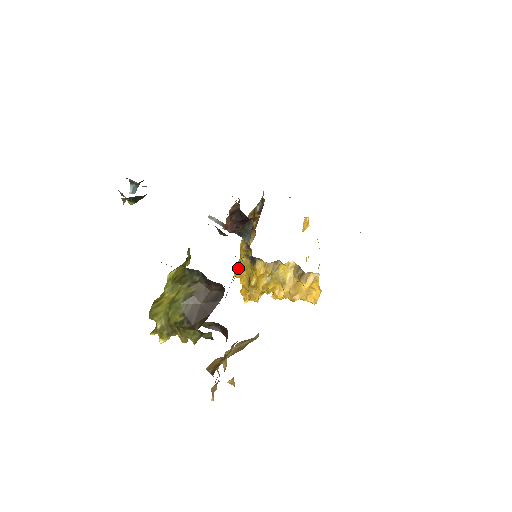
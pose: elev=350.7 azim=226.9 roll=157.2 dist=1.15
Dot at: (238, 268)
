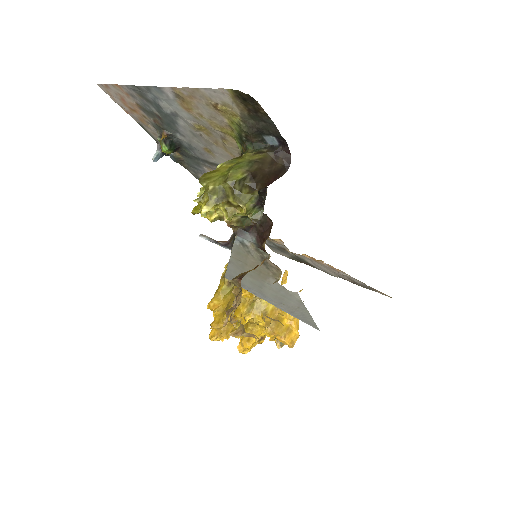
Dot at: (215, 297)
